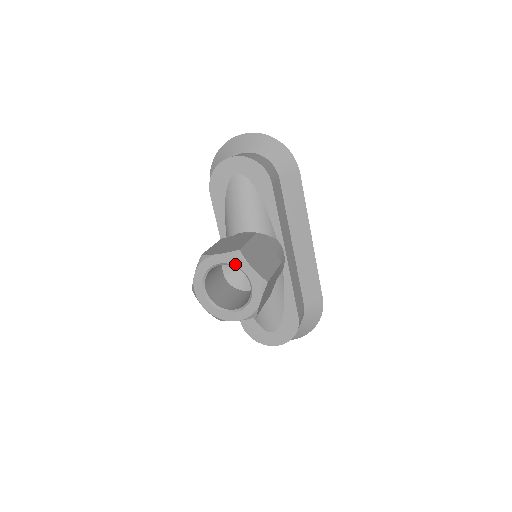
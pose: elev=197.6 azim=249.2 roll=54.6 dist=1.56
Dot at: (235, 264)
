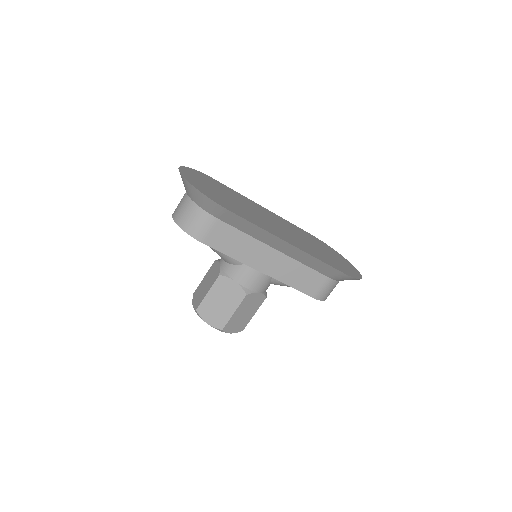
Dot at: occluded
